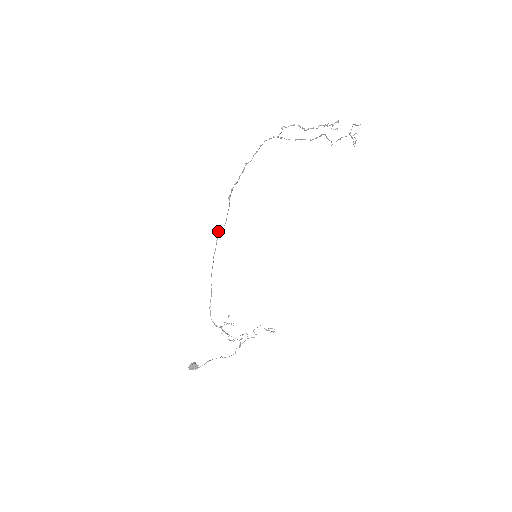
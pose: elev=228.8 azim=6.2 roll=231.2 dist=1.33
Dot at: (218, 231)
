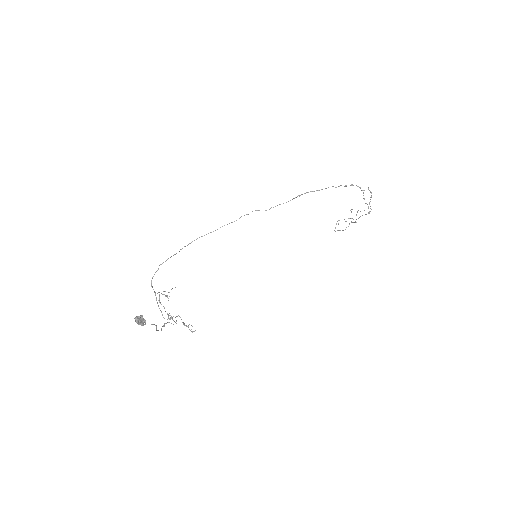
Dot at: occluded
